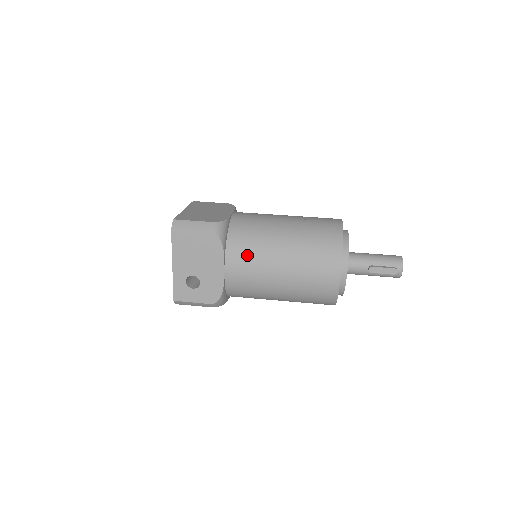
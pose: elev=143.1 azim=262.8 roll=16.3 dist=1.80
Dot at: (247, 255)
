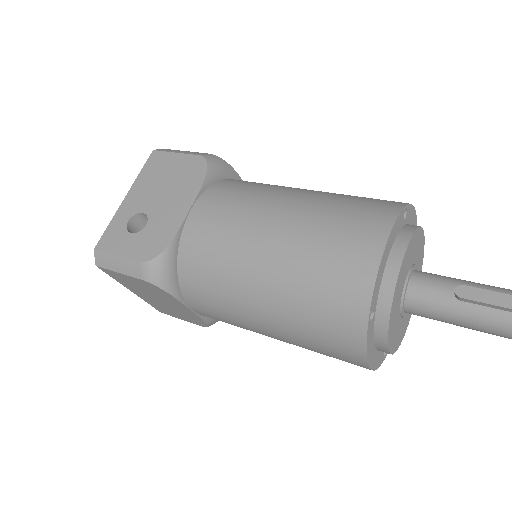
Dot at: (235, 195)
